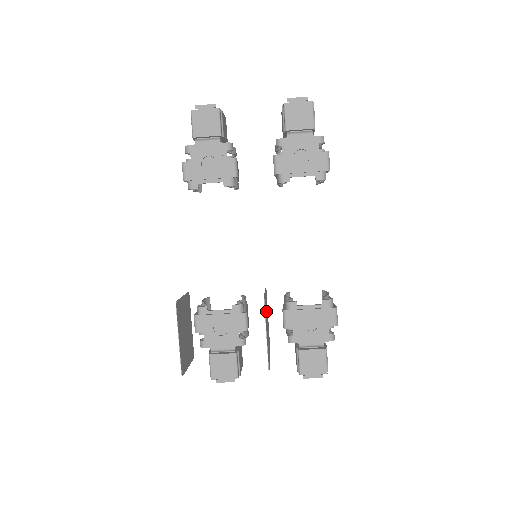
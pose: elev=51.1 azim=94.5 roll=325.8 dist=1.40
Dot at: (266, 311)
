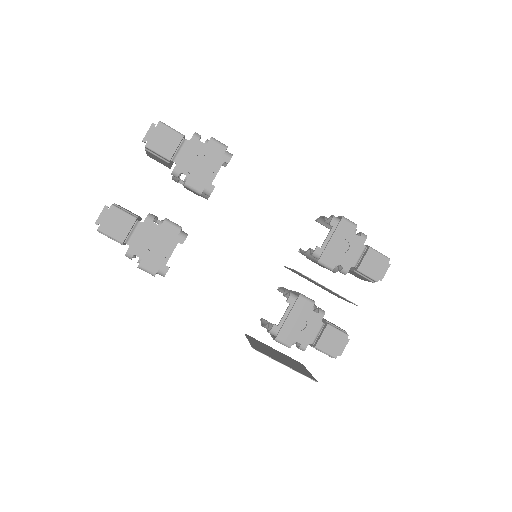
Dot at: (305, 277)
